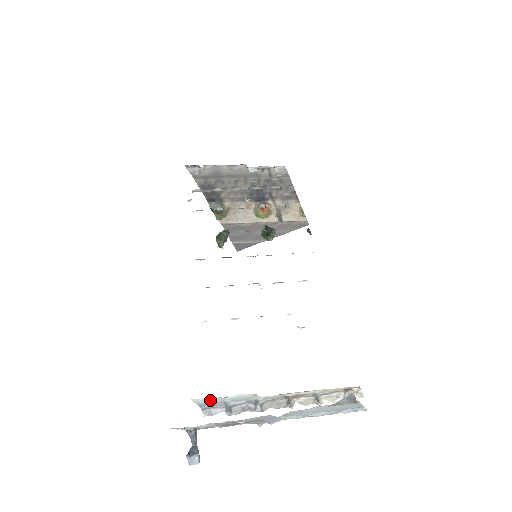
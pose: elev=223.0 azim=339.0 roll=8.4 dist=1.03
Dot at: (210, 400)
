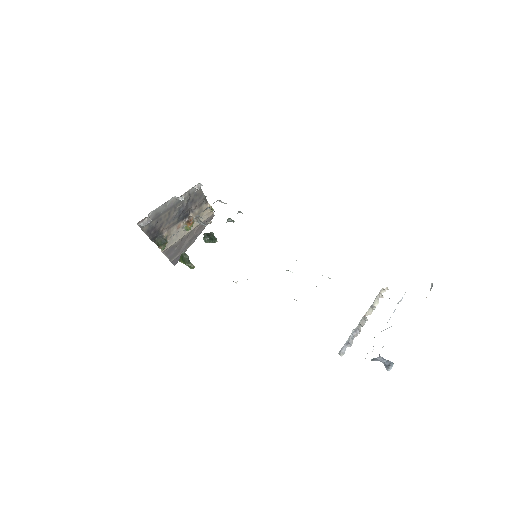
Dot at: occluded
